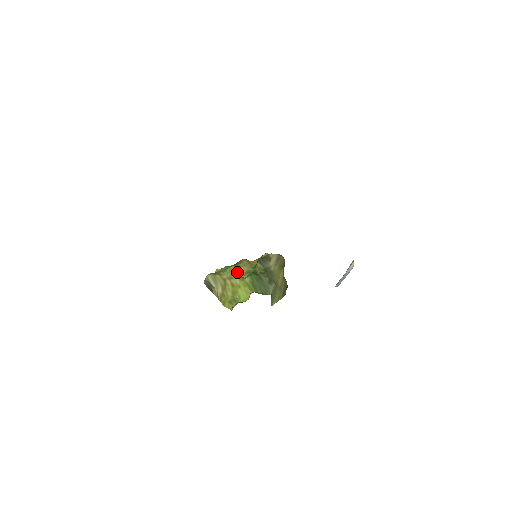
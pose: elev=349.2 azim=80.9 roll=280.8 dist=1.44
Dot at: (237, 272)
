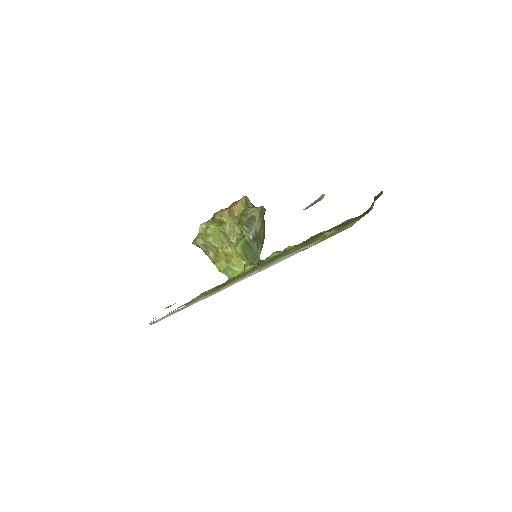
Dot at: (227, 241)
